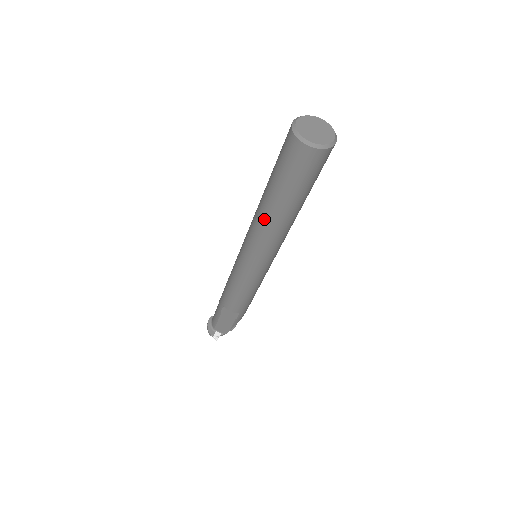
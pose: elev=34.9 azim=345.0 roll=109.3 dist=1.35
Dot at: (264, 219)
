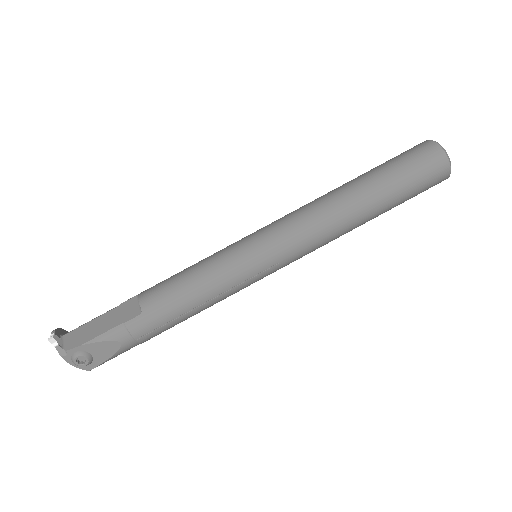
Dot at: (329, 193)
